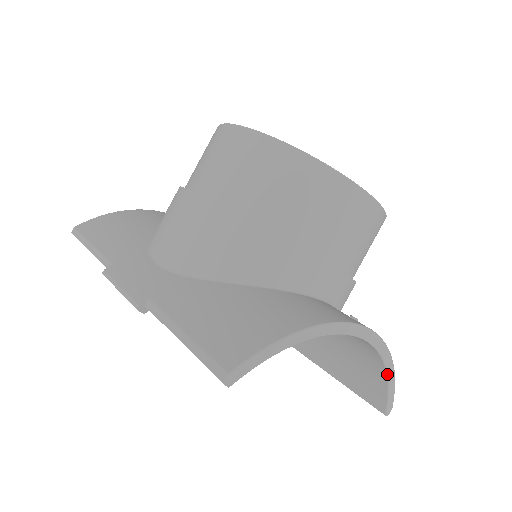
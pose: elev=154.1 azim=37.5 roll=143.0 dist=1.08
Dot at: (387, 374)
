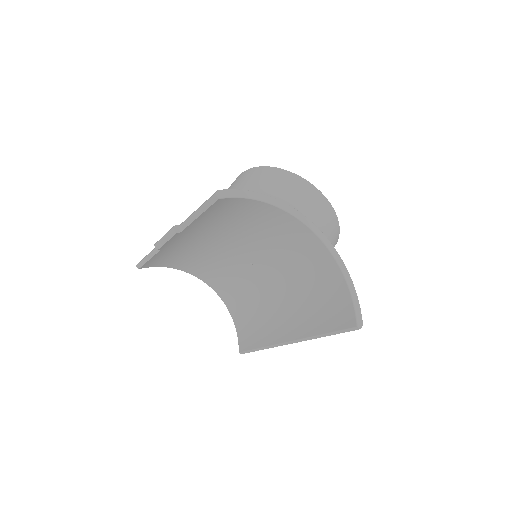
Dot at: (346, 281)
